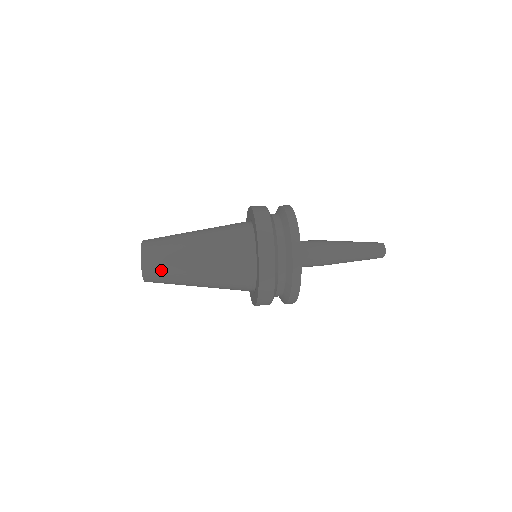
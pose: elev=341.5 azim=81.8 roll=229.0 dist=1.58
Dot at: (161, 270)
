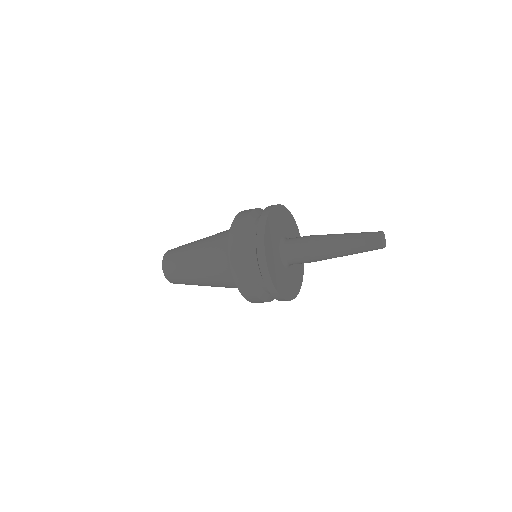
Dot at: (173, 257)
